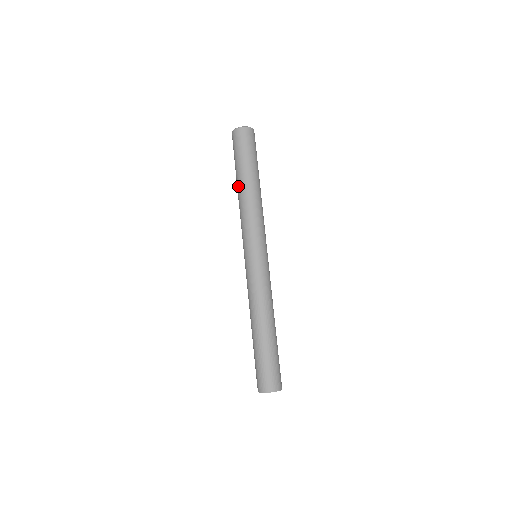
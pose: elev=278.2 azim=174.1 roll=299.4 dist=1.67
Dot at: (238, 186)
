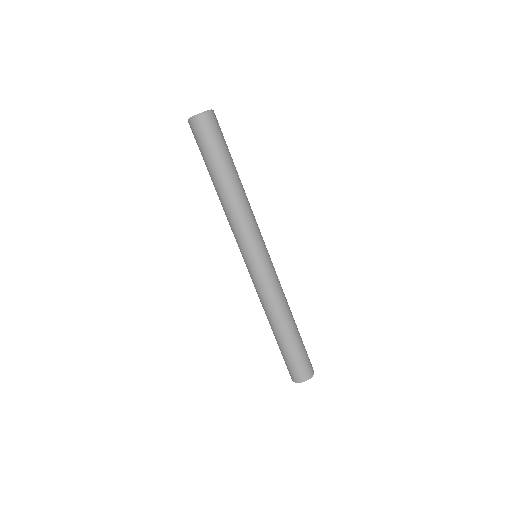
Dot at: occluded
